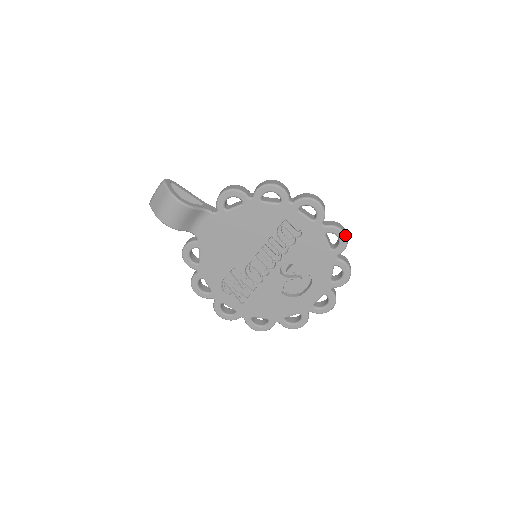
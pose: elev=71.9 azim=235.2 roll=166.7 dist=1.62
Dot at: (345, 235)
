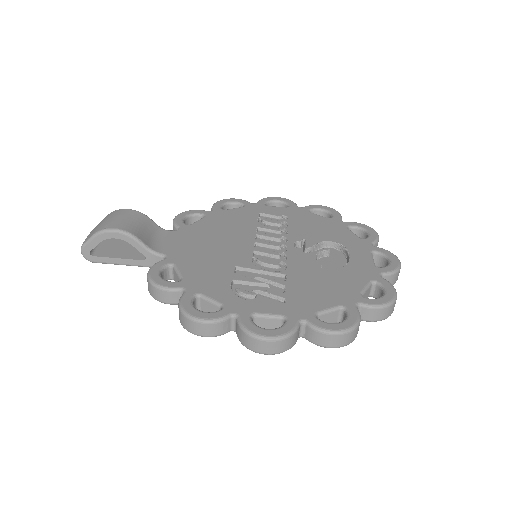
Dot at: (328, 207)
